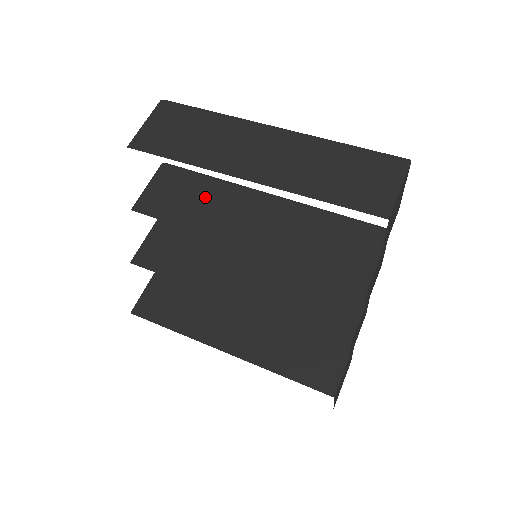
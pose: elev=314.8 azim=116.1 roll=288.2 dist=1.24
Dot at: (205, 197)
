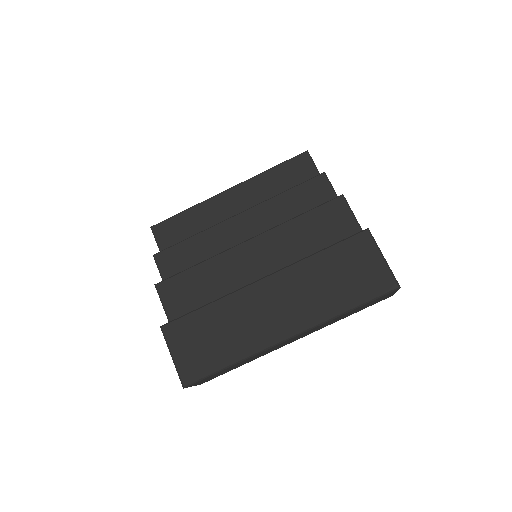
Dot at: occluded
